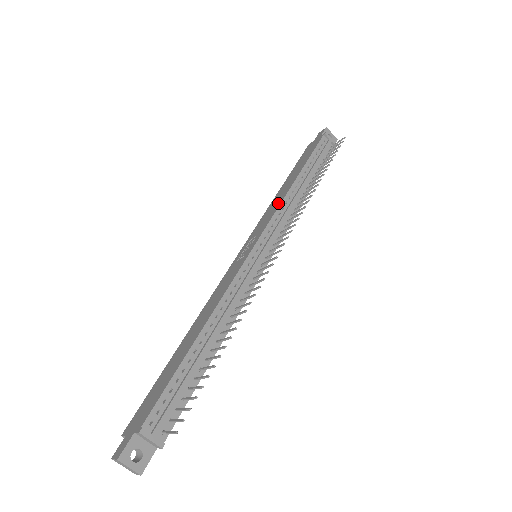
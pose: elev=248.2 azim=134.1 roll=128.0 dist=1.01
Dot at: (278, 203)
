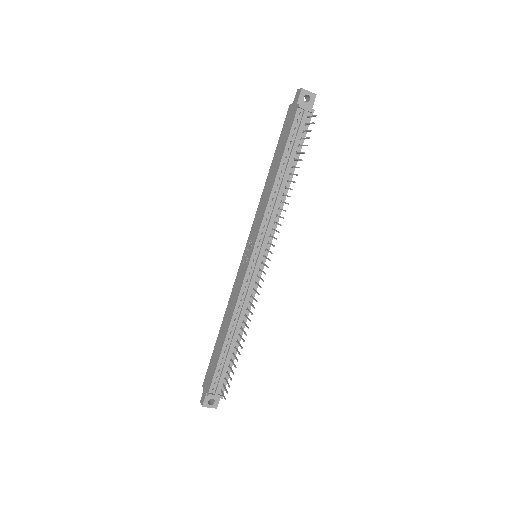
Dot at: (264, 206)
